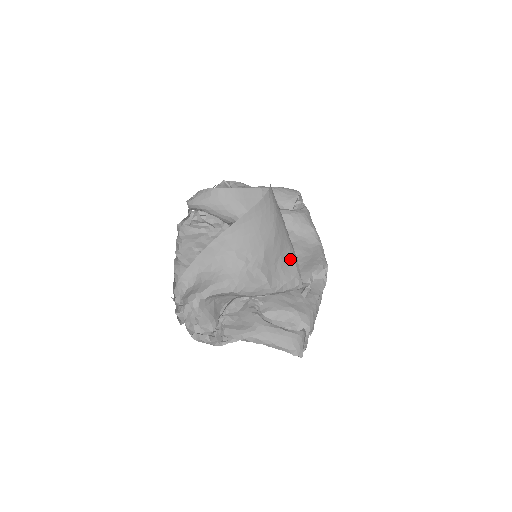
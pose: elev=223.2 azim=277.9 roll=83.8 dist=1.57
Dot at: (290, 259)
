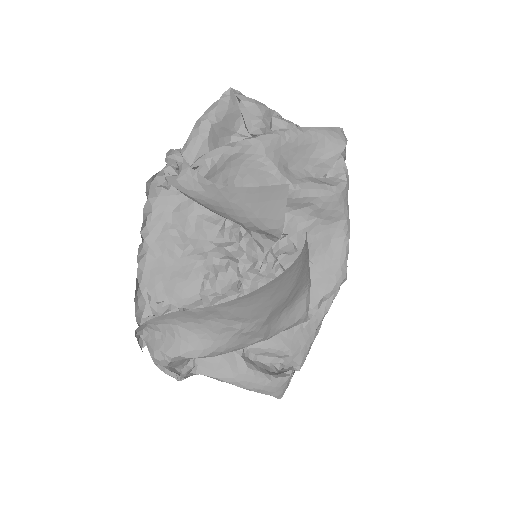
Dot at: (301, 298)
